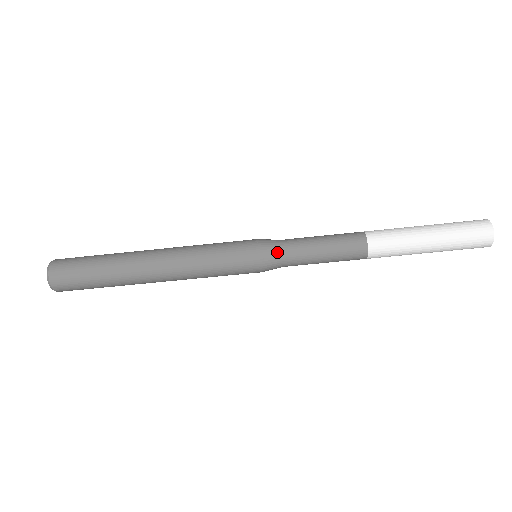
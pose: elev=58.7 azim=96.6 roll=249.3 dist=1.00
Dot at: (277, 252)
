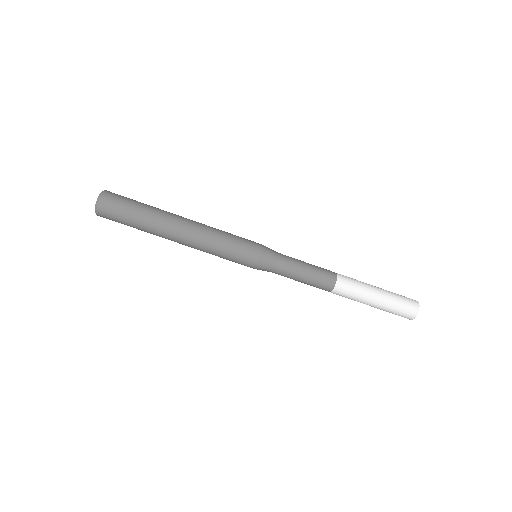
Dot at: (275, 253)
